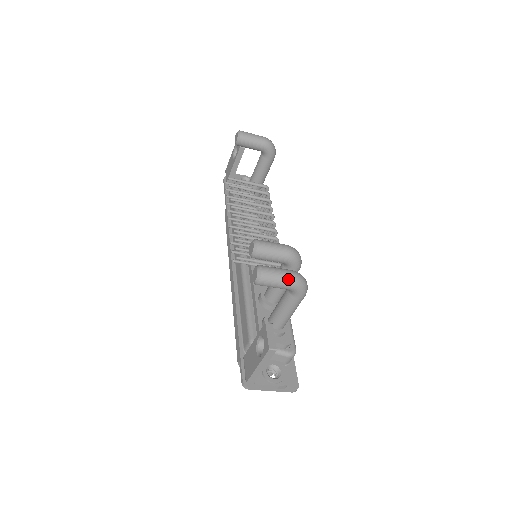
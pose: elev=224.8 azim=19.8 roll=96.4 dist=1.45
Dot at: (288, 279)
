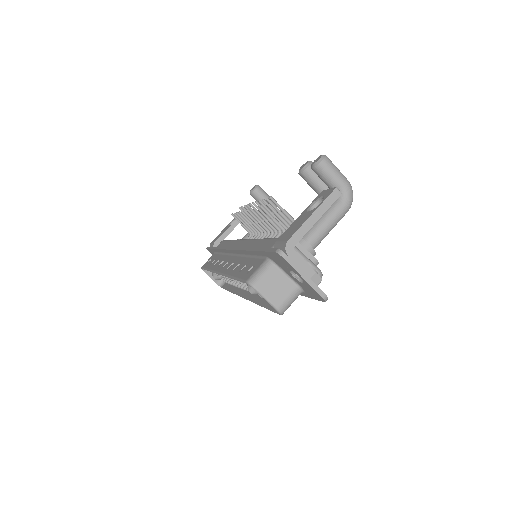
Dot at: (344, 176)
